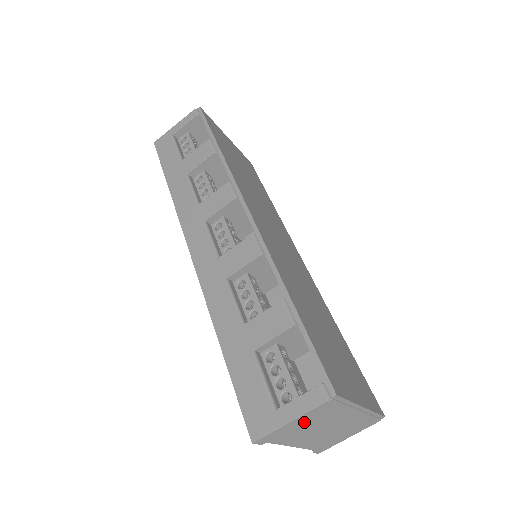
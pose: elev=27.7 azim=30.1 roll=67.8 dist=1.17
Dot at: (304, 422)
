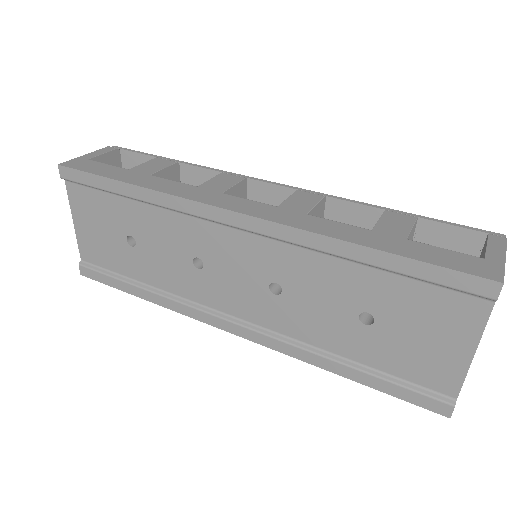
Dot at: occluded
